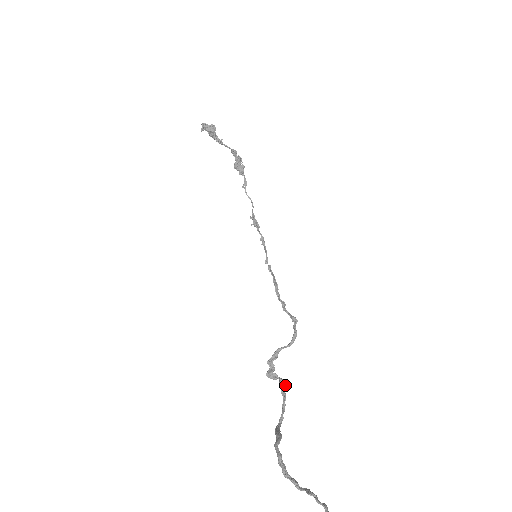
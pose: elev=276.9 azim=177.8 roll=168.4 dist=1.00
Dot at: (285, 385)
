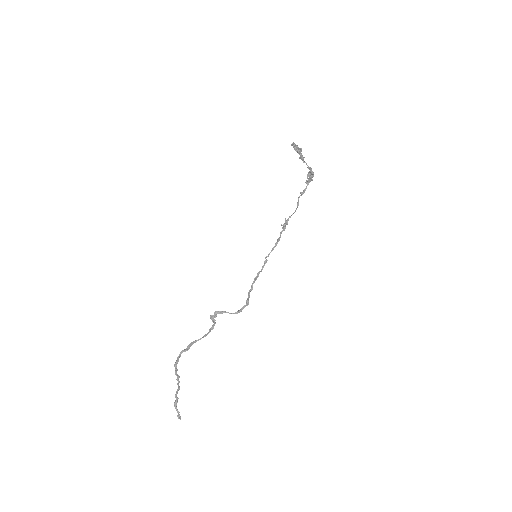
Dot at: occluded
